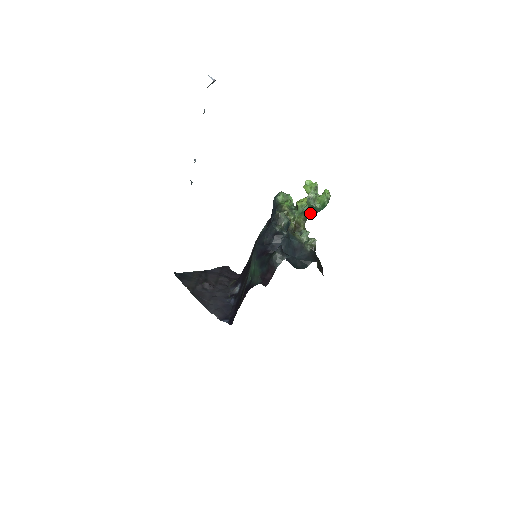
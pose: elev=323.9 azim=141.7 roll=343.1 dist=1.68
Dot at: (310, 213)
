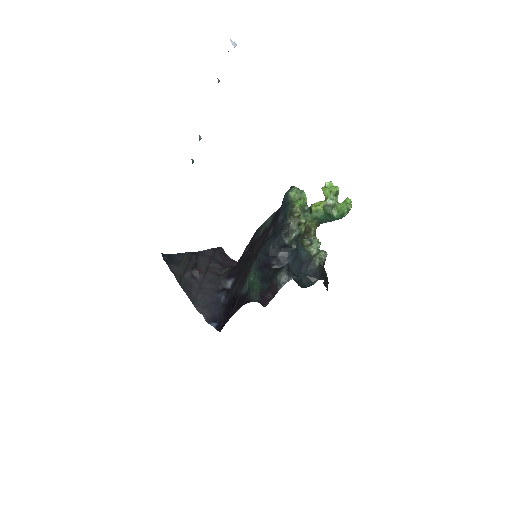
Dot at: (325, 220)
